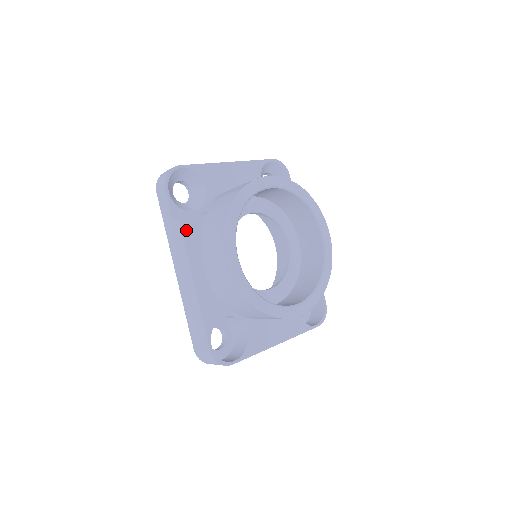
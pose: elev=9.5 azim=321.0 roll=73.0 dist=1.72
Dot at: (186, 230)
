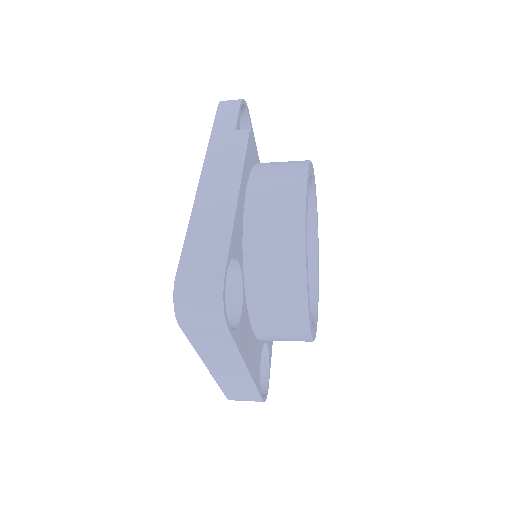
Dot at: (249, 145)
